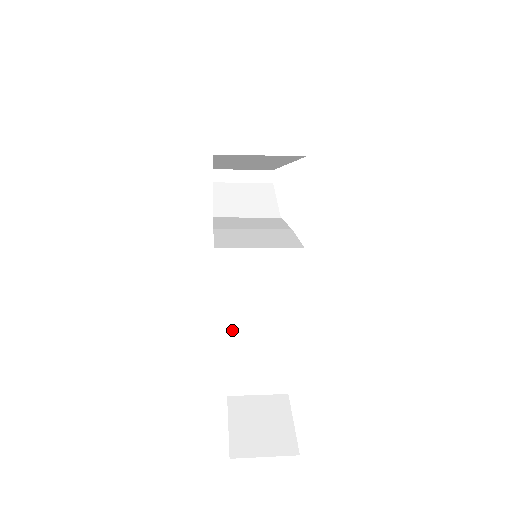
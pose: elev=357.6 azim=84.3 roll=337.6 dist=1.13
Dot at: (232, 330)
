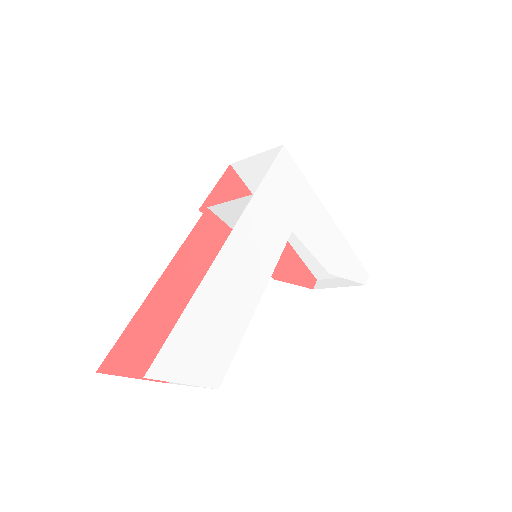
Dot at: occluded
